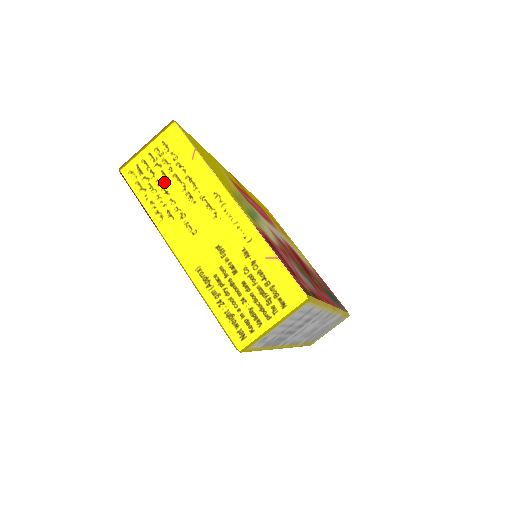
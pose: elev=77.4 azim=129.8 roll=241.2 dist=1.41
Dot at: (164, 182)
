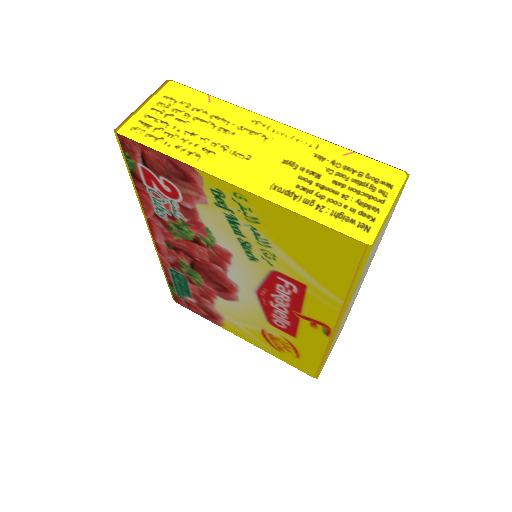
Dot at: (184, 126)
